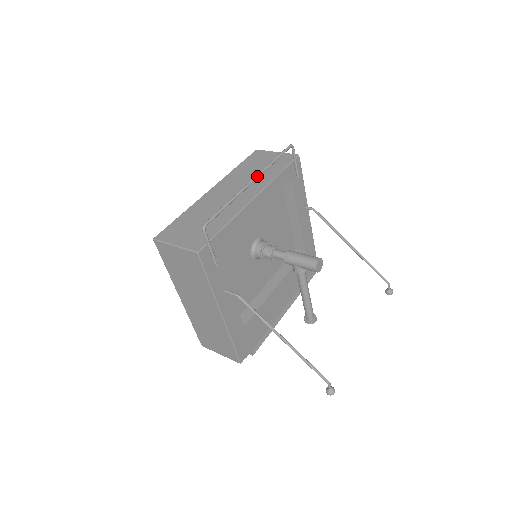
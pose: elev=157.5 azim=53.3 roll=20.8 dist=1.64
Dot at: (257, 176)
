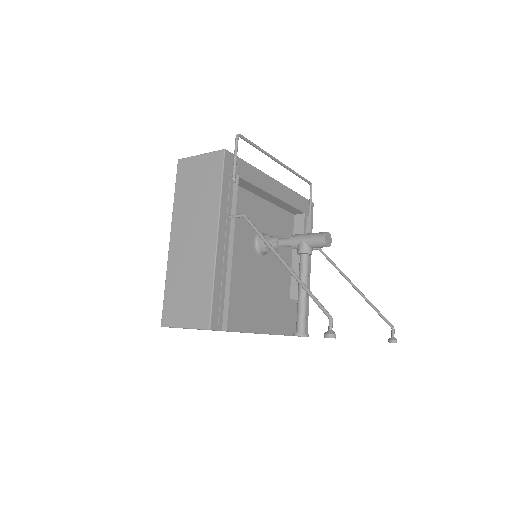
Dot at: (284, 164)
